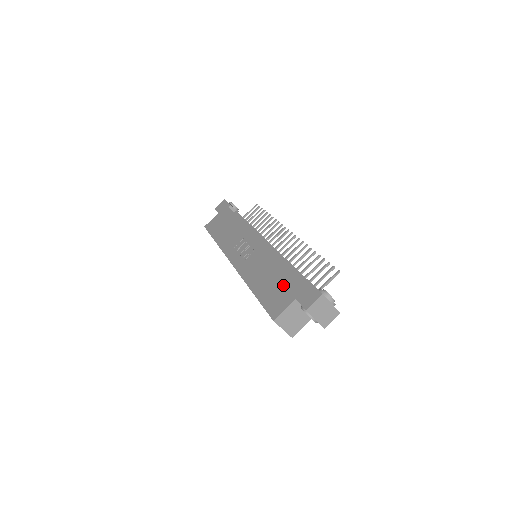
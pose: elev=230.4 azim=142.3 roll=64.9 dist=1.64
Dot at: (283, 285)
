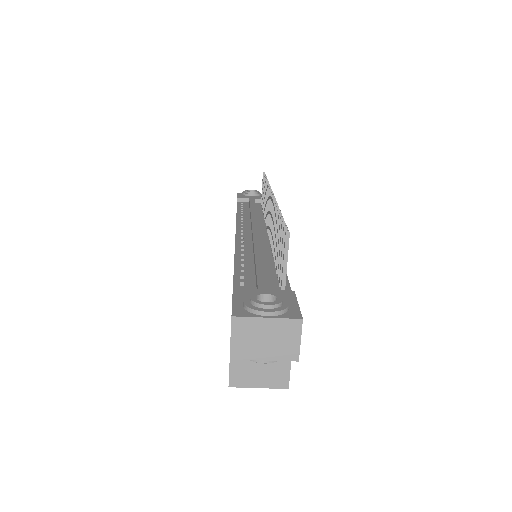
Dot at: occluded
